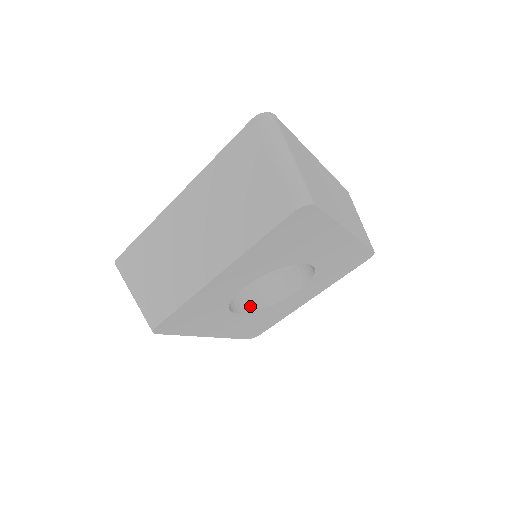
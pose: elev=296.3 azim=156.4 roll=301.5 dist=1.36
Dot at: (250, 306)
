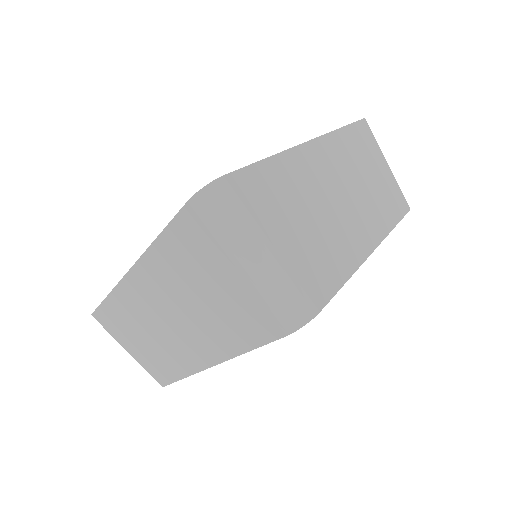
Dot at: occluded
